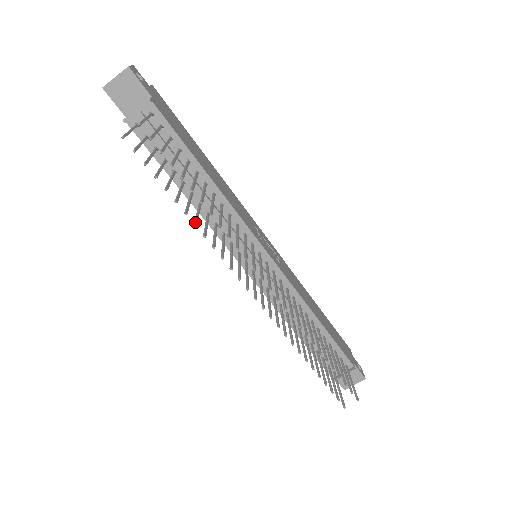
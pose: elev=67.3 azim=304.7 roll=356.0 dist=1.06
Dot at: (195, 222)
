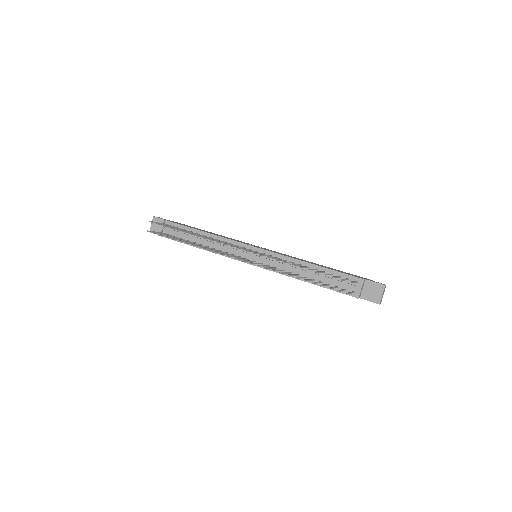
Dot at: (193, 245)
